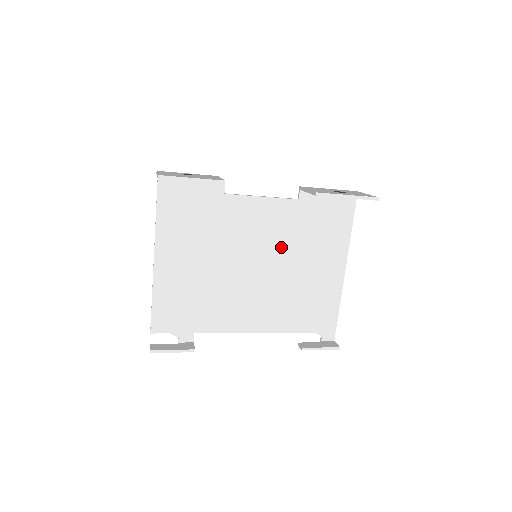
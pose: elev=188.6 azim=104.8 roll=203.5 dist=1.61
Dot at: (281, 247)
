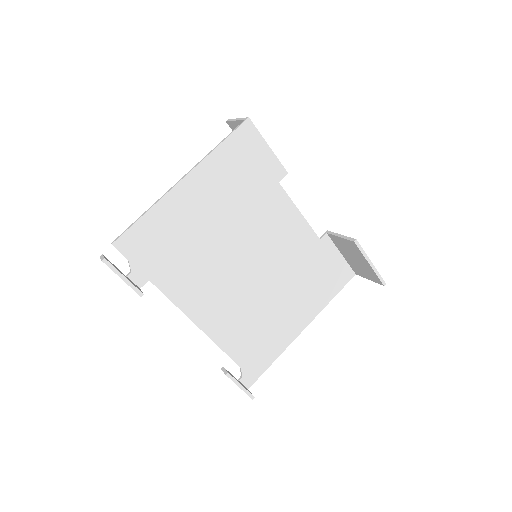
Dot at: (279, 266)
